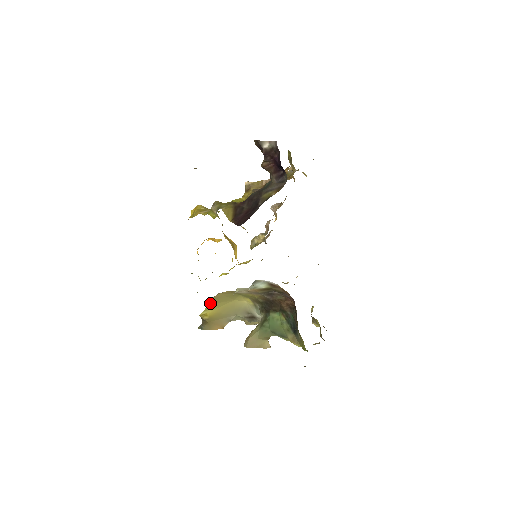
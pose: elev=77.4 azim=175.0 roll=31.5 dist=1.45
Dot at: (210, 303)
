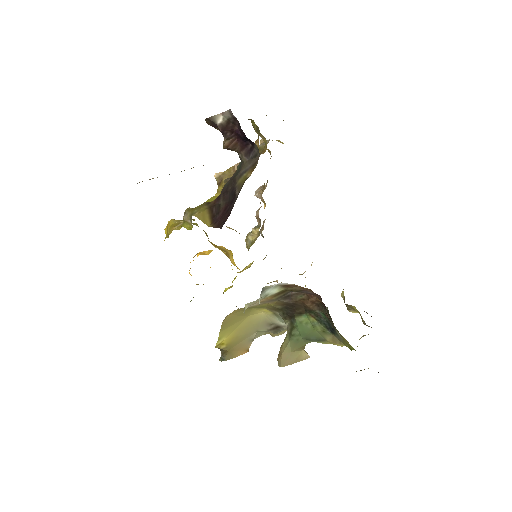
Dot at: (221, 330)
